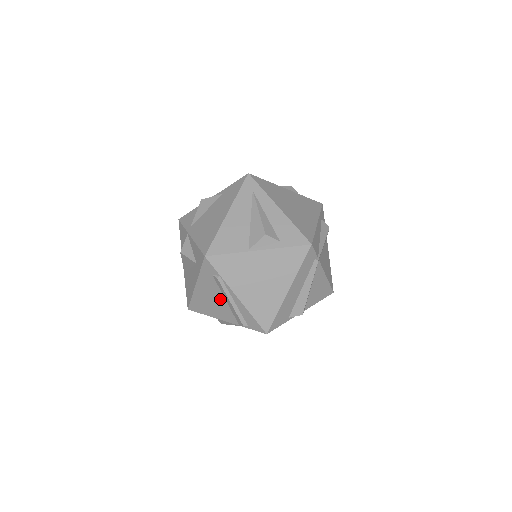
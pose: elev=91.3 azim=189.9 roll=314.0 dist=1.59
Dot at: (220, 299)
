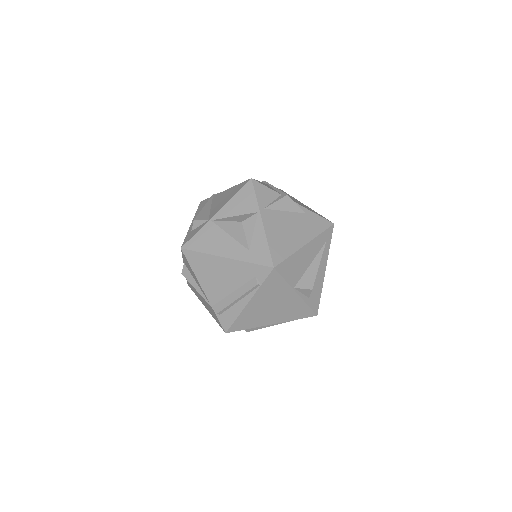
Dot at: (230, 285)
